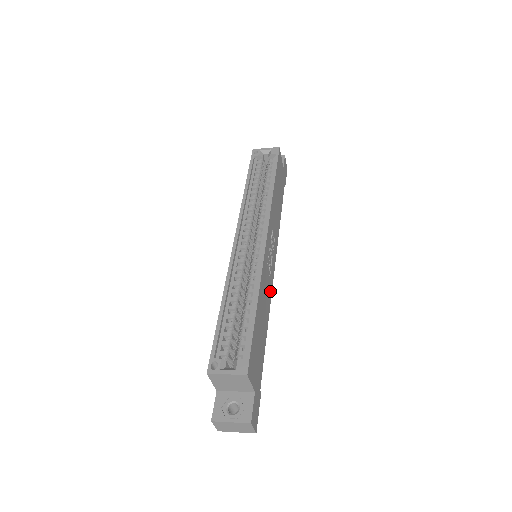
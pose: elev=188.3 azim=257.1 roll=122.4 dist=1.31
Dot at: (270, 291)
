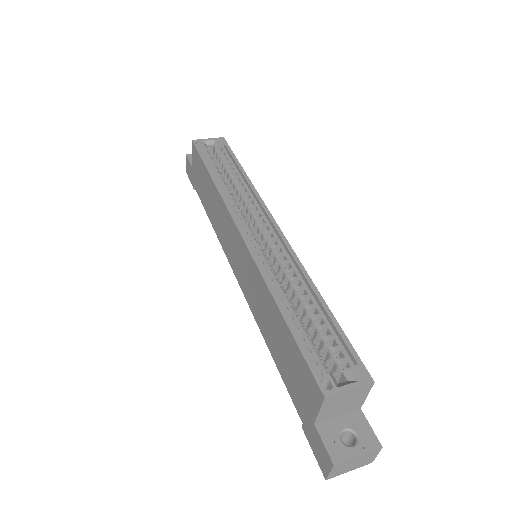
Dot at: occluded
